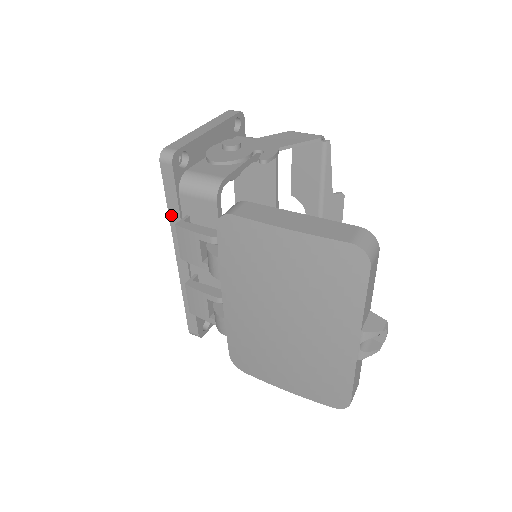
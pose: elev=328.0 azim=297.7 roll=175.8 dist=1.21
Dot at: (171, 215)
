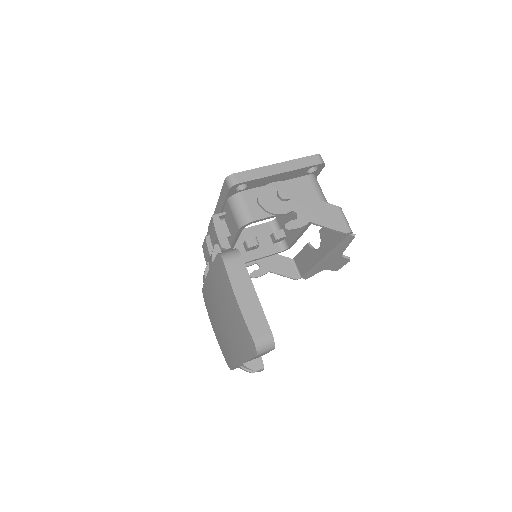
Dot at: (219, 202)
